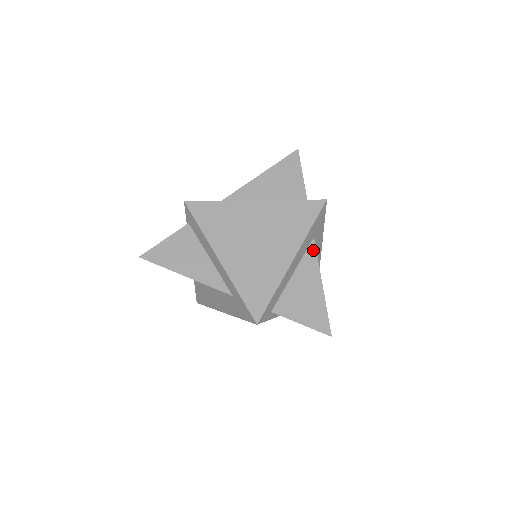
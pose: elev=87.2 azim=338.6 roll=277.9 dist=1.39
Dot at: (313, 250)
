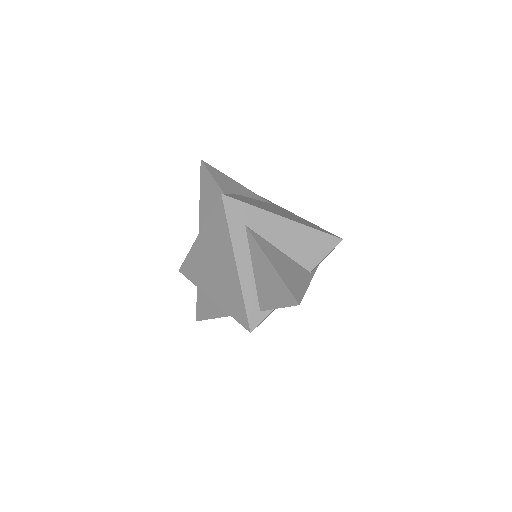
Dot at: (251, 237)
